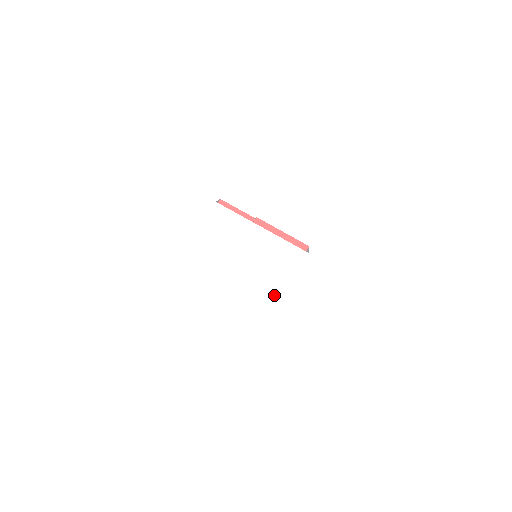
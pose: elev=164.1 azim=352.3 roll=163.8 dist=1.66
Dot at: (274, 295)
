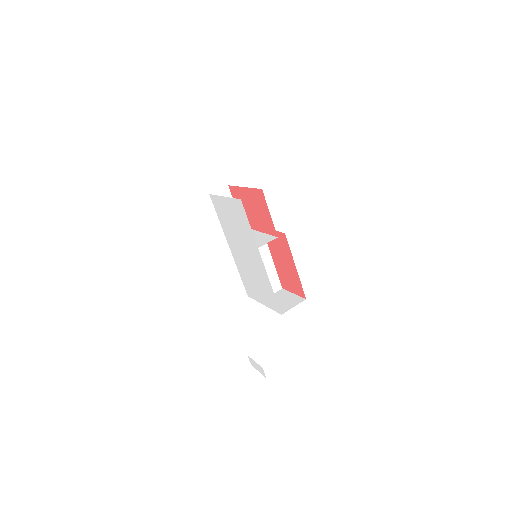
Dot at: (246, 289)
